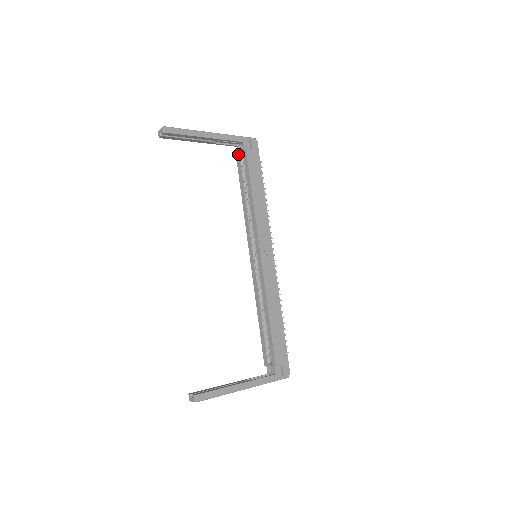
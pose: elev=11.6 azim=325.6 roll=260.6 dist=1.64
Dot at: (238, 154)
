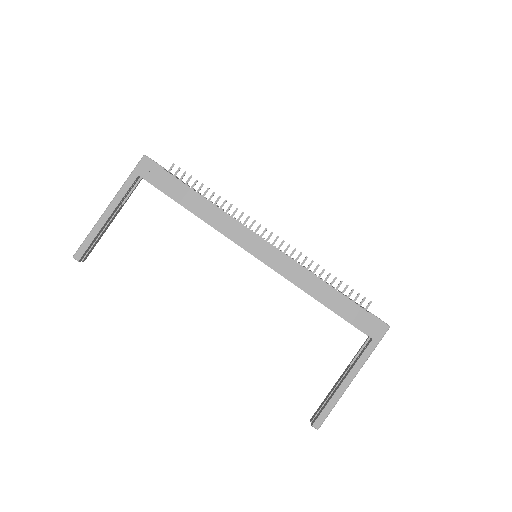
Dot at: occluded
